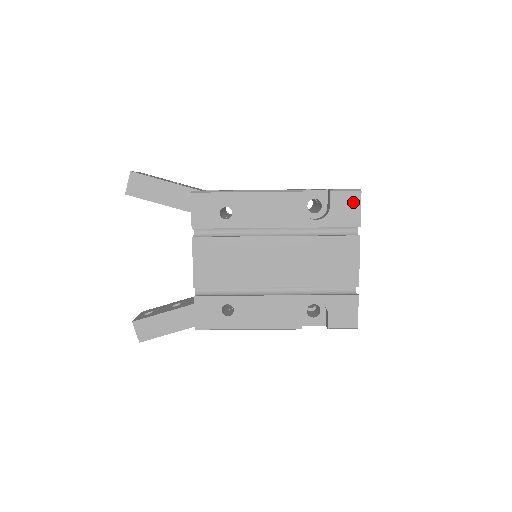
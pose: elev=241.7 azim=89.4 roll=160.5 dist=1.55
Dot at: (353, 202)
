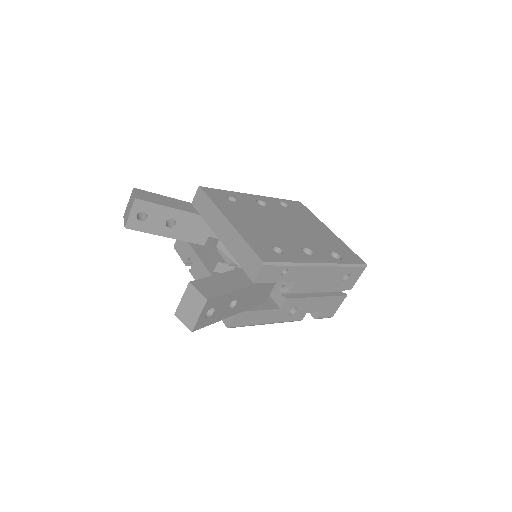
Dot at: occluded
